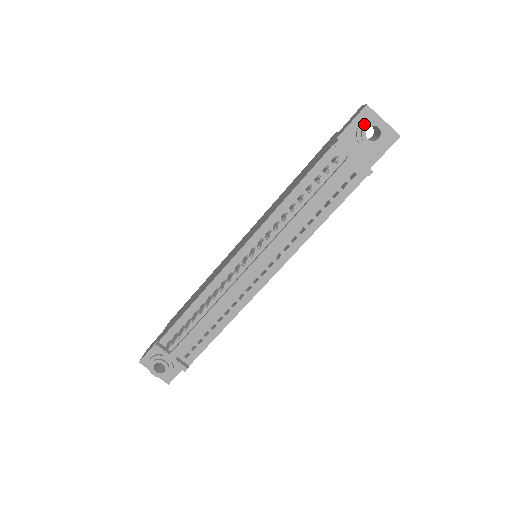
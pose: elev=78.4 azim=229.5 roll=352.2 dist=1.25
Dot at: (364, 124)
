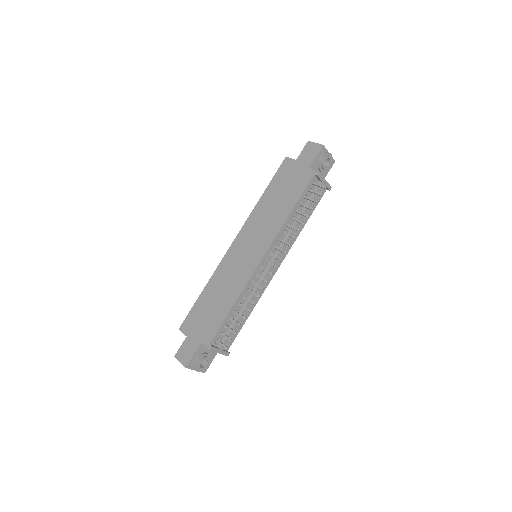
Dot at: (323, 158)
